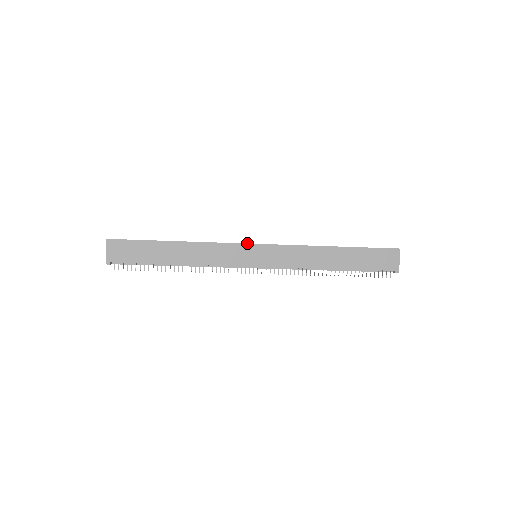
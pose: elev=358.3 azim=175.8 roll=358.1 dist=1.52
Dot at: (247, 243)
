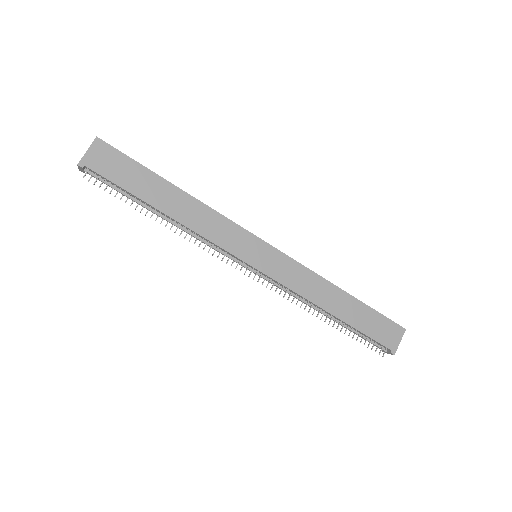
Dot at: occluded
